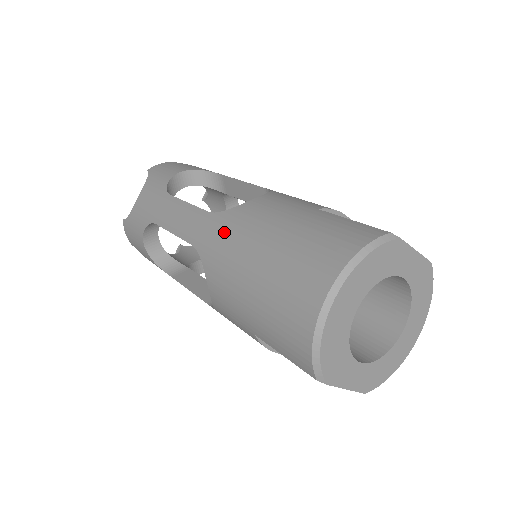
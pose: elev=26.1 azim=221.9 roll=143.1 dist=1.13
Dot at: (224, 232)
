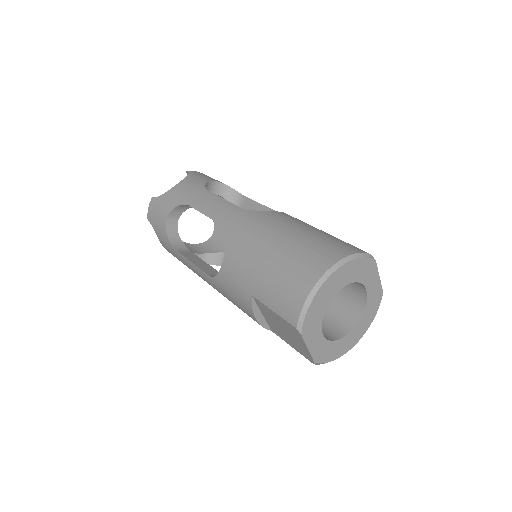
Dot at: (253, 222)
